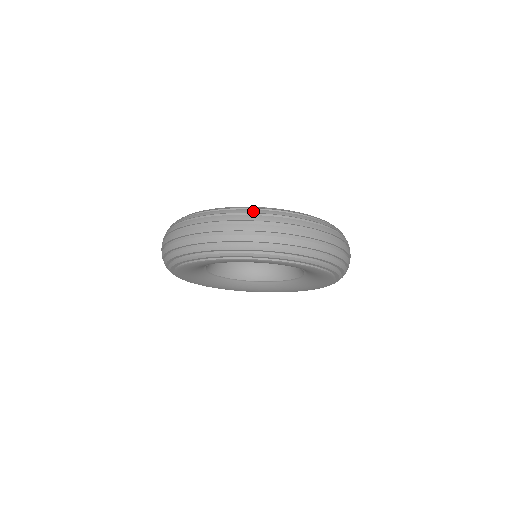
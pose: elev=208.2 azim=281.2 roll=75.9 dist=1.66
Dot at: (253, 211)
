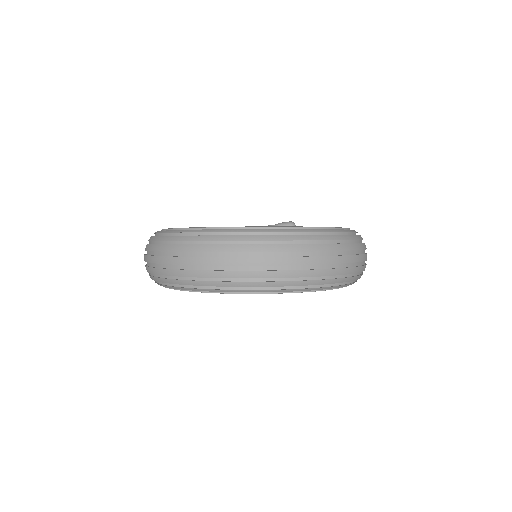
Dot at: (233, 238)
